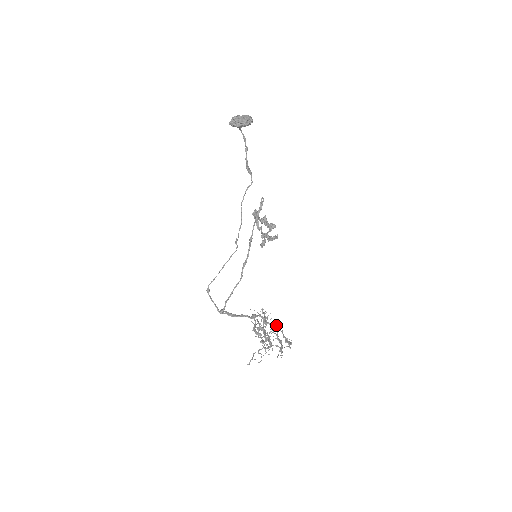
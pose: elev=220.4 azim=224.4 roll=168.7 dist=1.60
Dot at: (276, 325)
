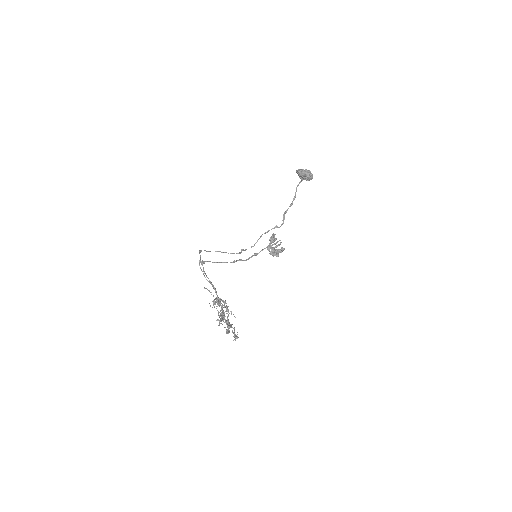
Dot at: occluded
